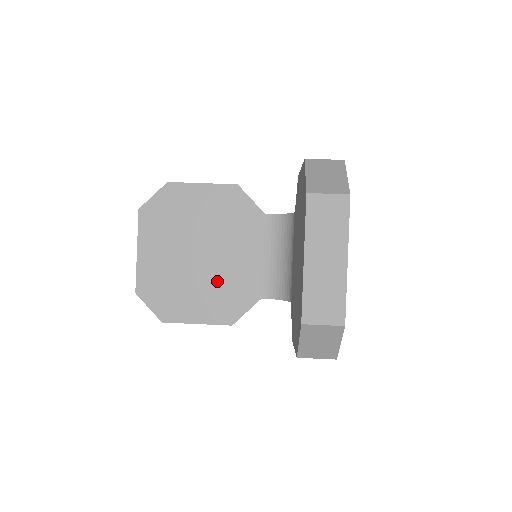
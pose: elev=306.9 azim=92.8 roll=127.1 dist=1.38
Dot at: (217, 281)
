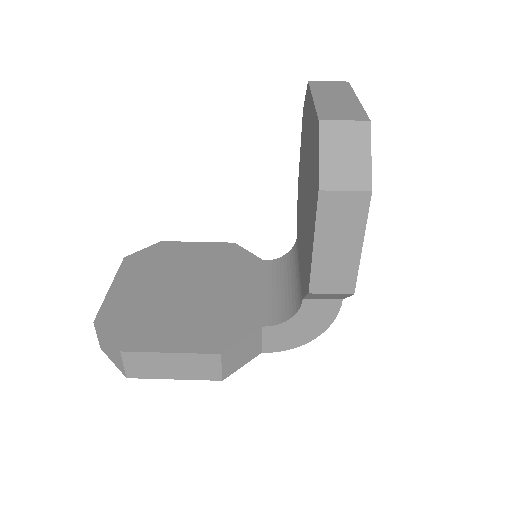
Dot at: (204, 311)
